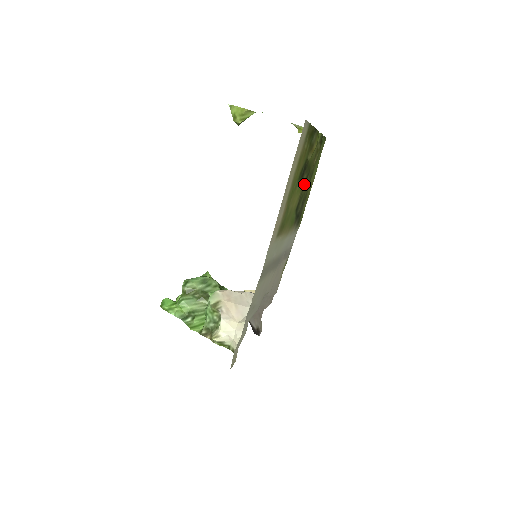
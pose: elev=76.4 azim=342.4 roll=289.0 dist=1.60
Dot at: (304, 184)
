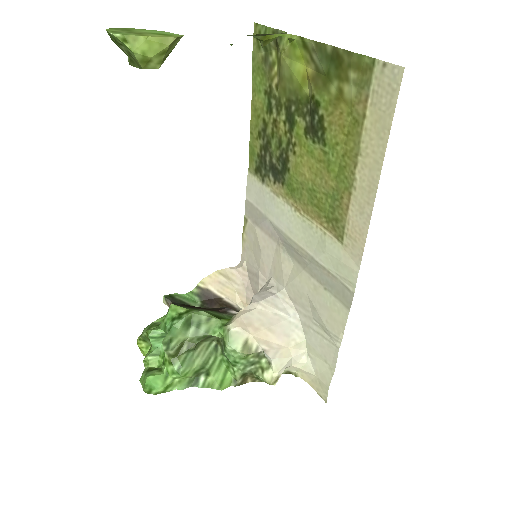
Dot at: (290, 128)
